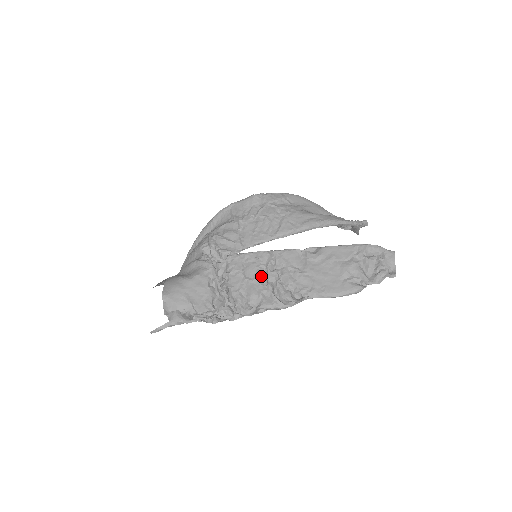
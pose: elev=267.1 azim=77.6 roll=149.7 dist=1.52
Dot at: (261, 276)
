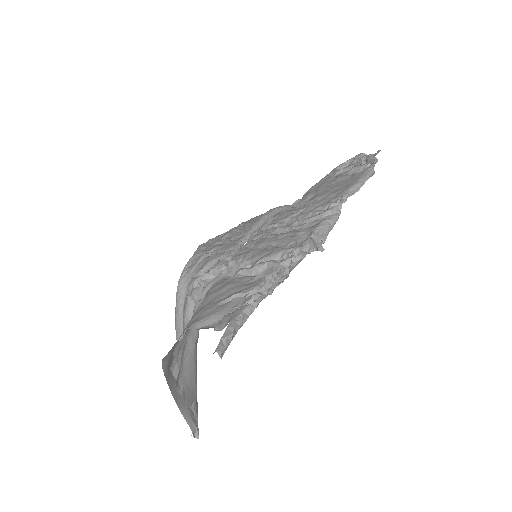
Dot at: (280, 233)
